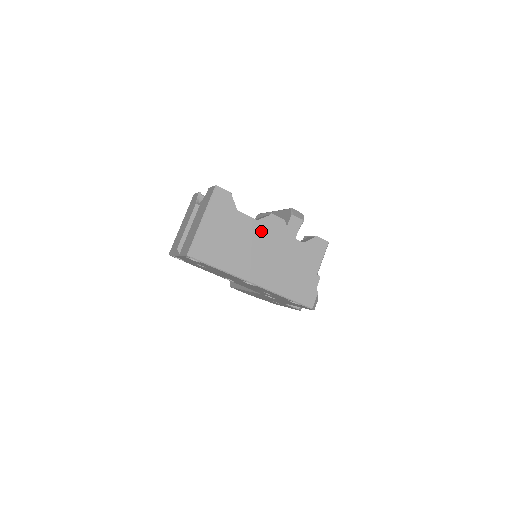
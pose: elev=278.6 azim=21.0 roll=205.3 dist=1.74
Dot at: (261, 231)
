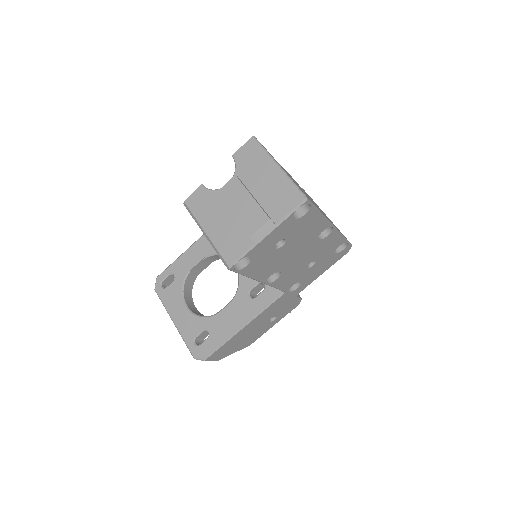
Dot at: occluded
